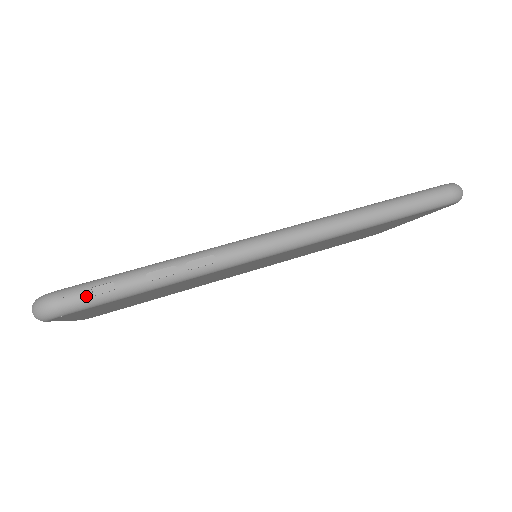
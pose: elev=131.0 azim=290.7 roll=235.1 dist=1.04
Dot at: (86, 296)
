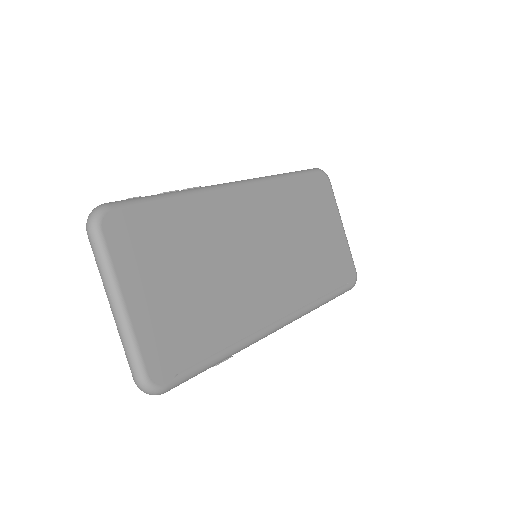
Dot at: (123, 200)
